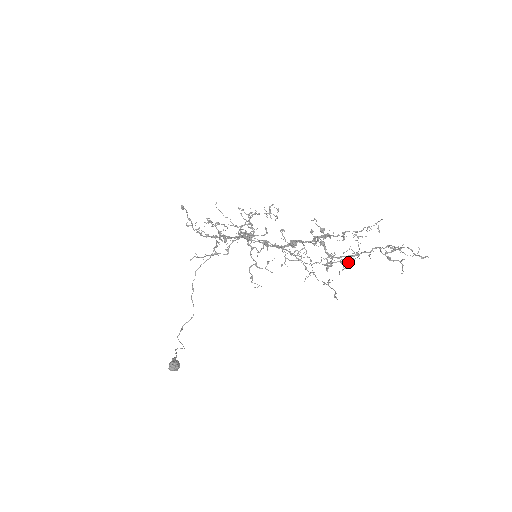
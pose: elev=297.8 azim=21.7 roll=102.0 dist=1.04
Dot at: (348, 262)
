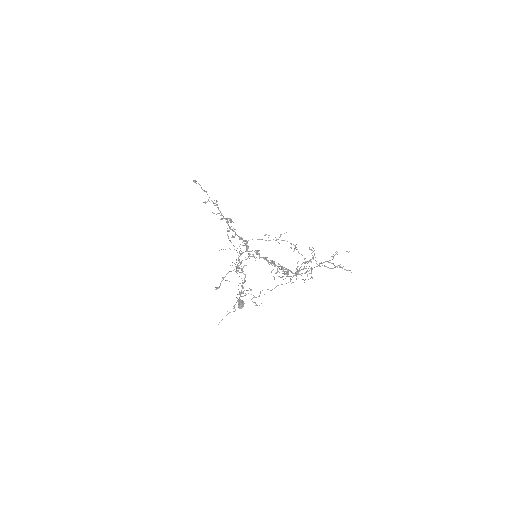
Dot at: occluded
